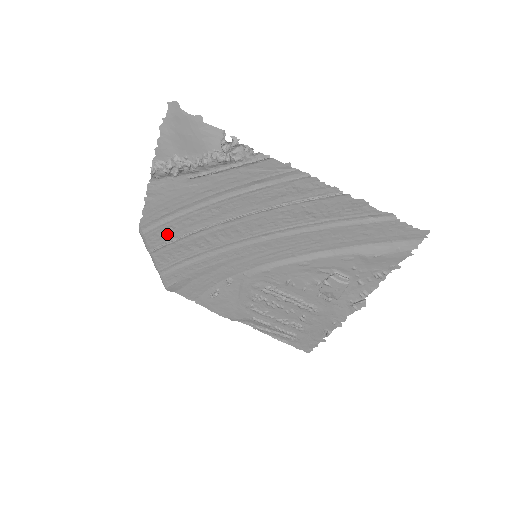
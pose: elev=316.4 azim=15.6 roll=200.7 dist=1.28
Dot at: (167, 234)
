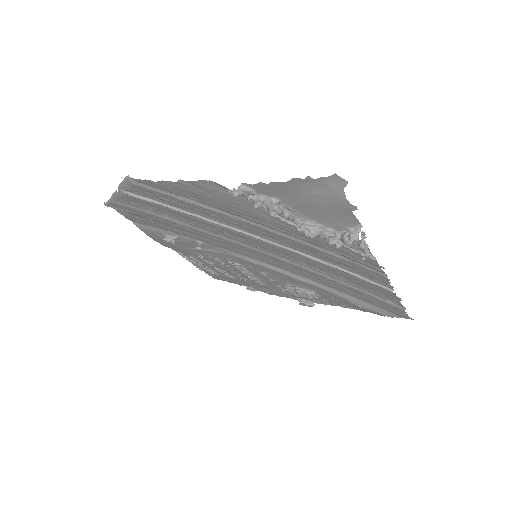
Dot at: (171, 202)
